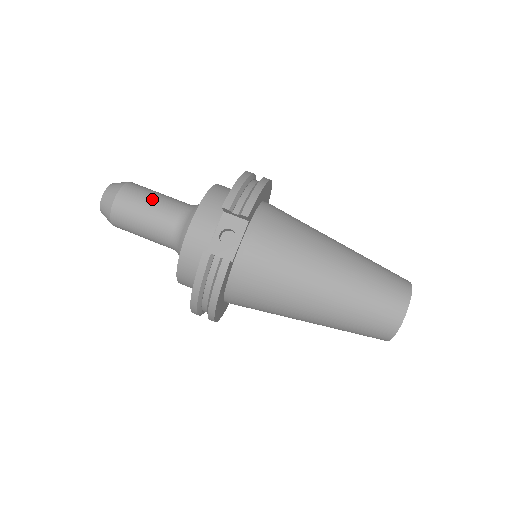
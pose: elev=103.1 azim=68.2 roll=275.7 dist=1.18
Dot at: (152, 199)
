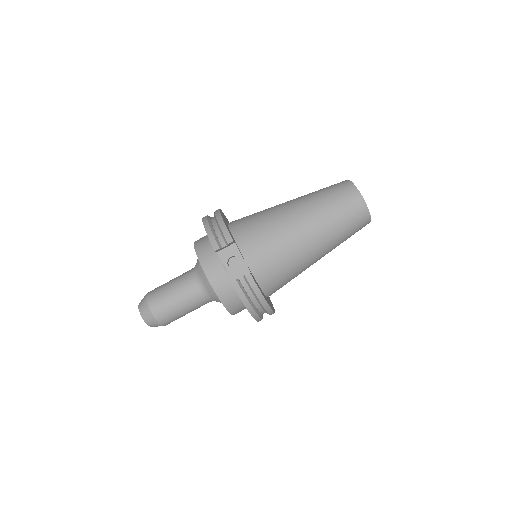
Dot at: (170, 289)
